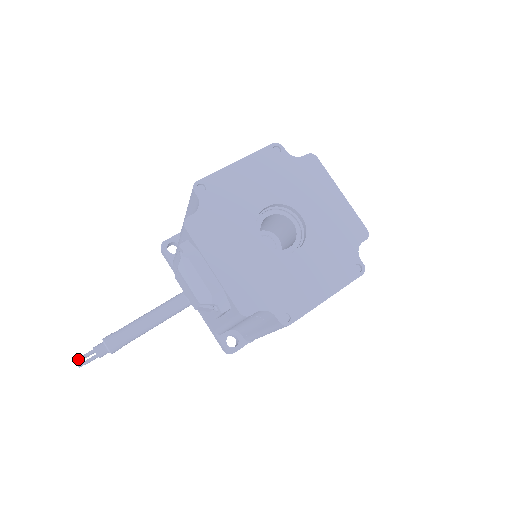
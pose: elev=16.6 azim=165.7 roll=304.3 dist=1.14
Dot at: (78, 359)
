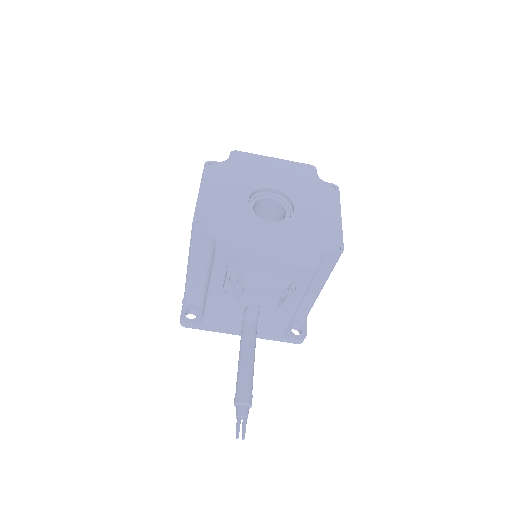
Dot at: (237, 434)
